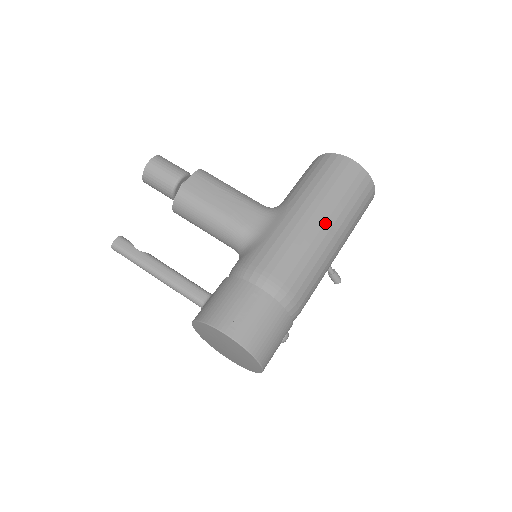
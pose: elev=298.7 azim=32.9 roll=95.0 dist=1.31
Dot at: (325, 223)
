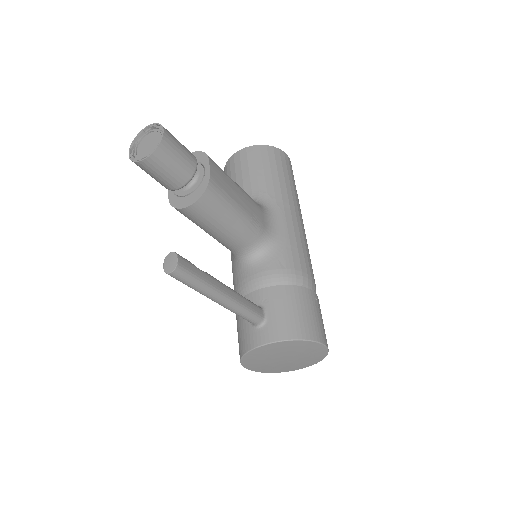
Dot at: (302, 220)
